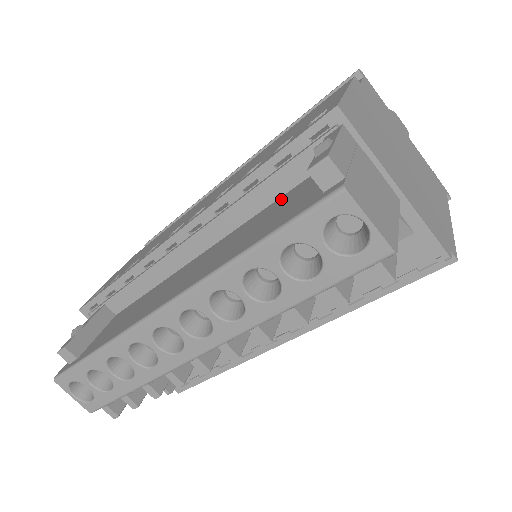
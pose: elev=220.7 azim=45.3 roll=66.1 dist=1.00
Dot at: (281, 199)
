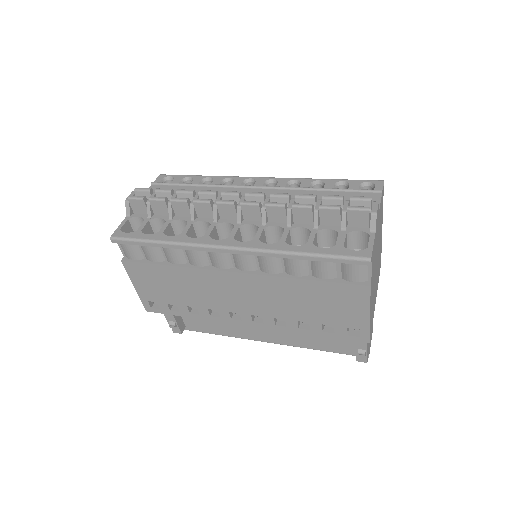
Dot at: occluded
